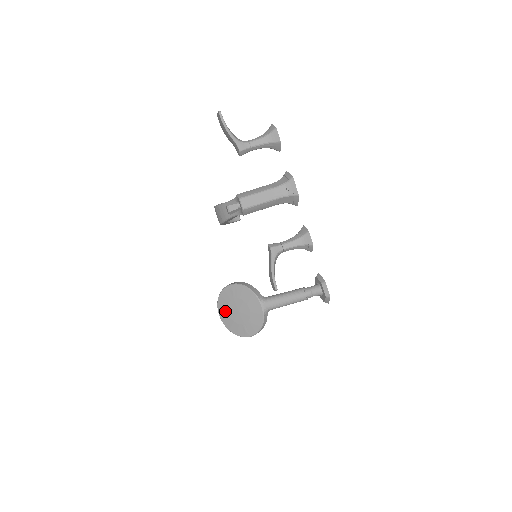
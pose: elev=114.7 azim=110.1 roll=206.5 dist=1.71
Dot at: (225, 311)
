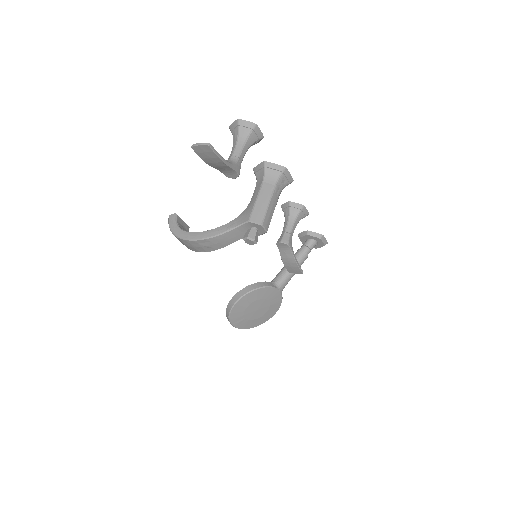
Dot at: (241, 319)
